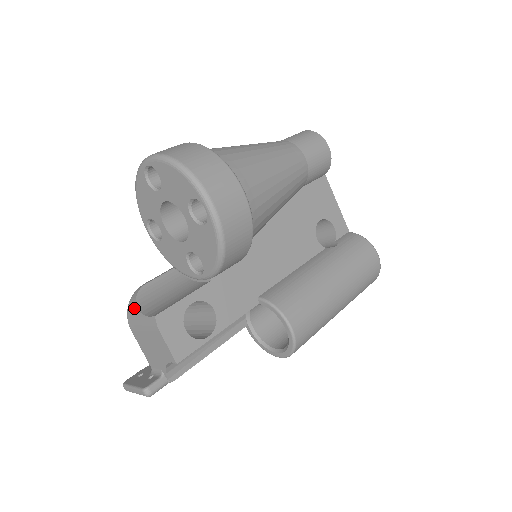
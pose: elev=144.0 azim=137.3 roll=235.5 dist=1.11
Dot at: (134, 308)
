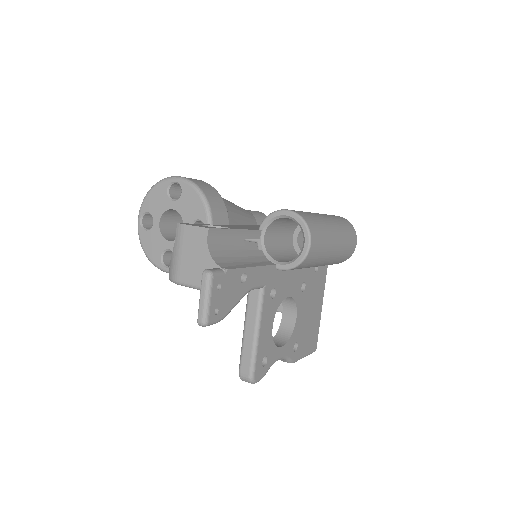
Dot at: (170, 263)
